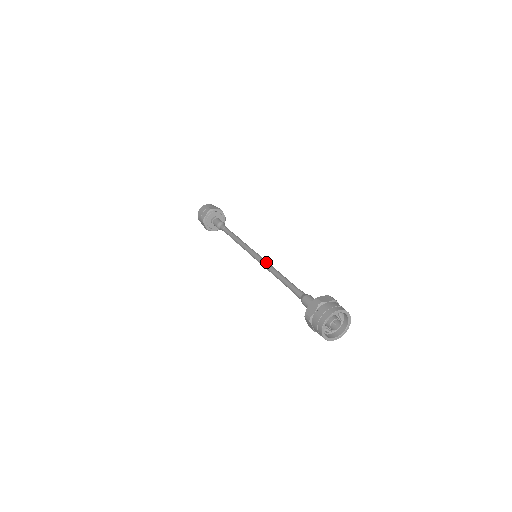
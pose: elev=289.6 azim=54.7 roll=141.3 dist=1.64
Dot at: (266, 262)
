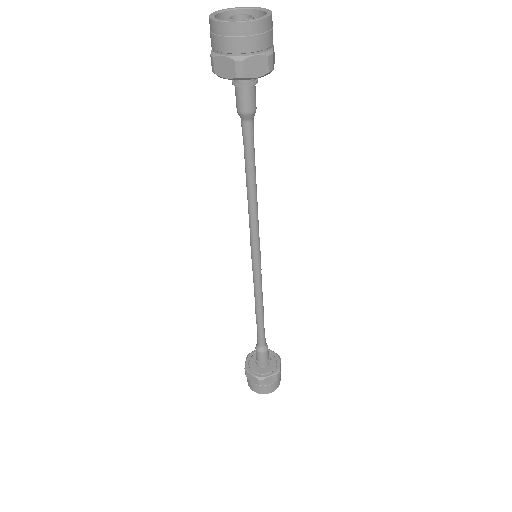
Dot at: occluded
